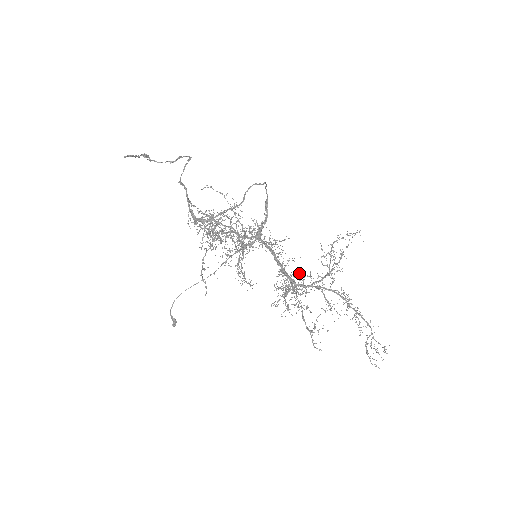
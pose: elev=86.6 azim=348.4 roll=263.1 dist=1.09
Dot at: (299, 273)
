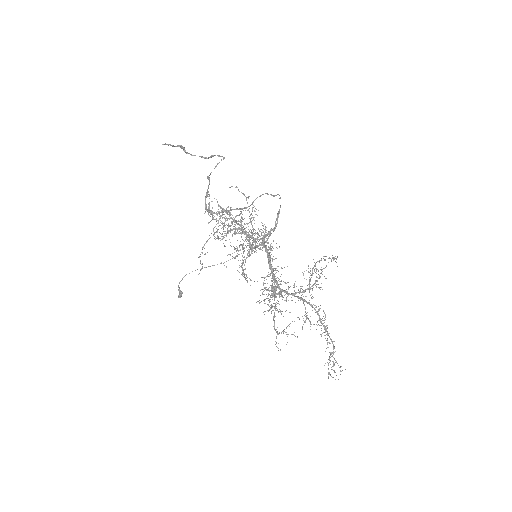
Dot at: occluded
